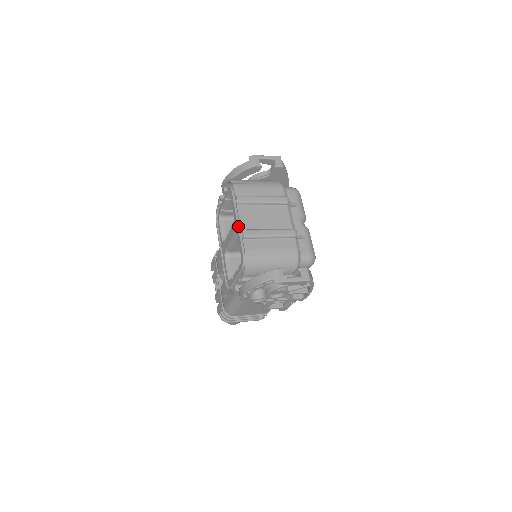
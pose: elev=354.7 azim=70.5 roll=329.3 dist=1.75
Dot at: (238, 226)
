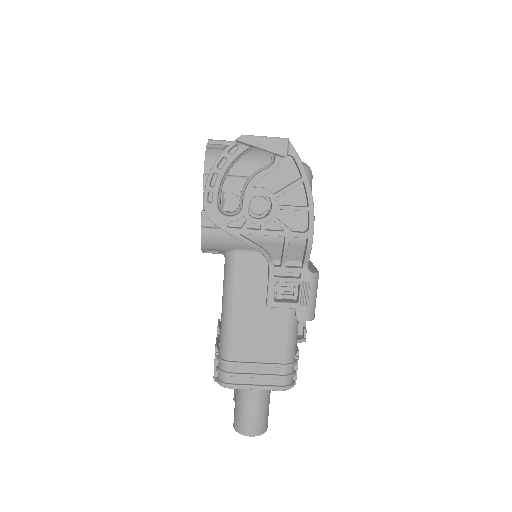
Dot at: occluded
